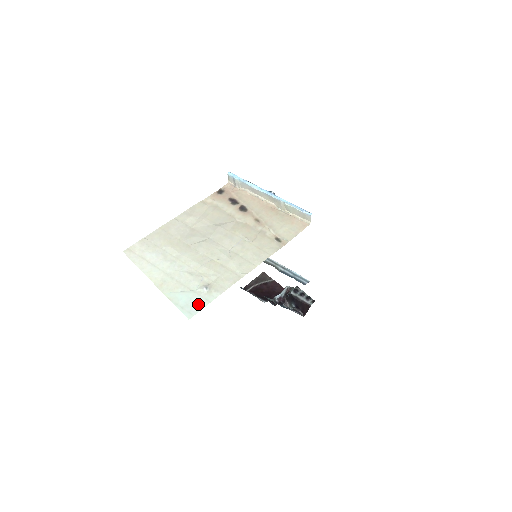
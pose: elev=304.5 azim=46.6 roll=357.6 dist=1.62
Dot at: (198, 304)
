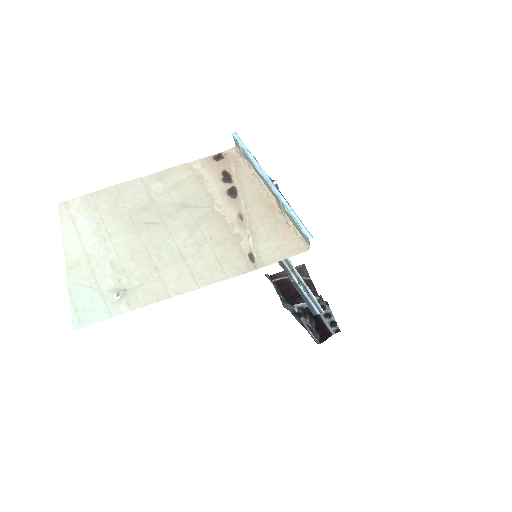
Dot at: (96, 314)
